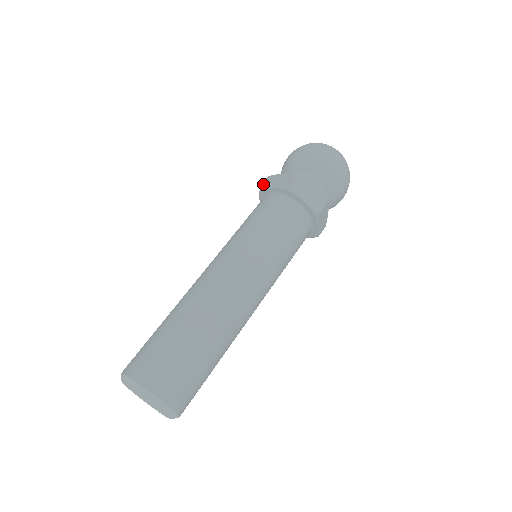
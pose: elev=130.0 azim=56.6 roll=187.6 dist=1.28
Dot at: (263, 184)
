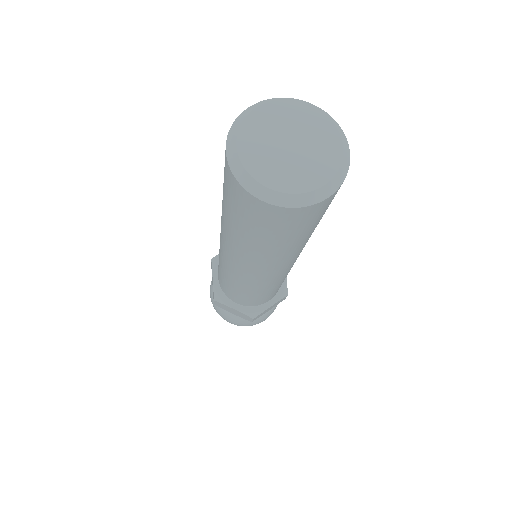
Dot at: (213, 258)
